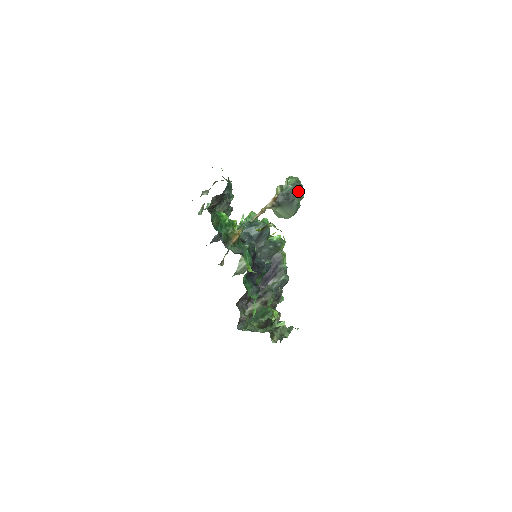
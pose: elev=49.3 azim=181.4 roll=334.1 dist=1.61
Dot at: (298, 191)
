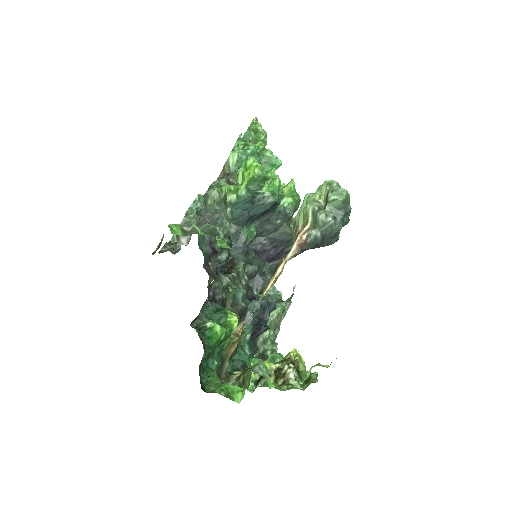
Dot at: (341, 226)
